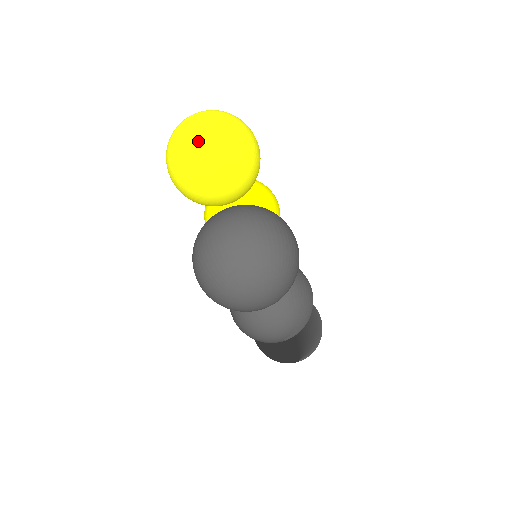
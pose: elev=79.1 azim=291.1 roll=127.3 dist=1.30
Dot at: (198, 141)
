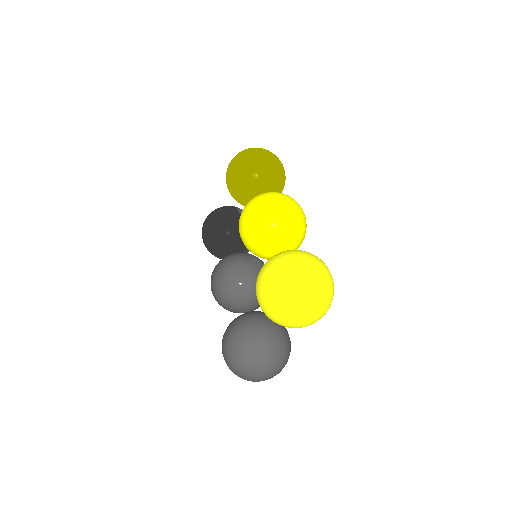
Dot at: (297, 325)
